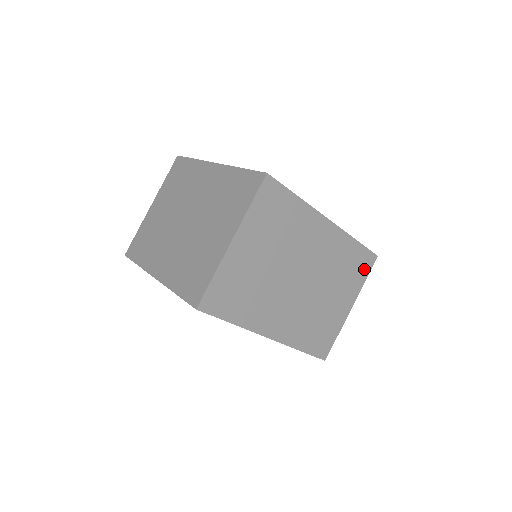
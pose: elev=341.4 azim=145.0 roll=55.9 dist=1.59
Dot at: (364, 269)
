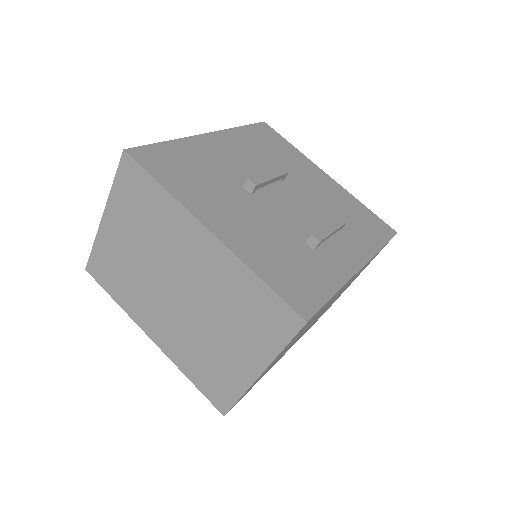
Dot at: occluded
